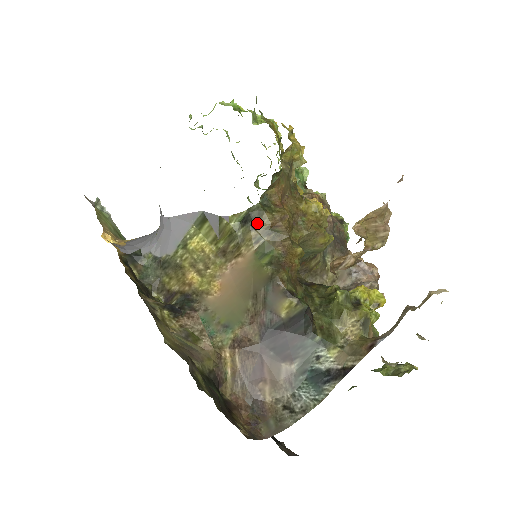
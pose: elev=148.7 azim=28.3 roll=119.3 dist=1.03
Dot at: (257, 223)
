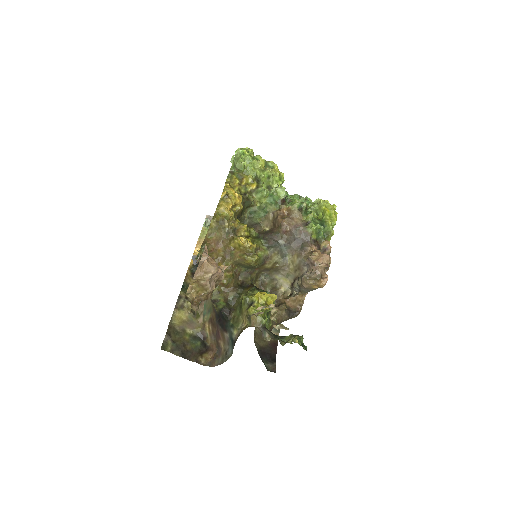
Dot at: occluded
